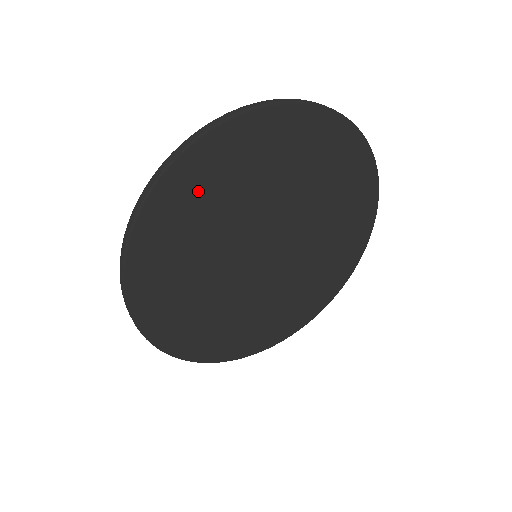
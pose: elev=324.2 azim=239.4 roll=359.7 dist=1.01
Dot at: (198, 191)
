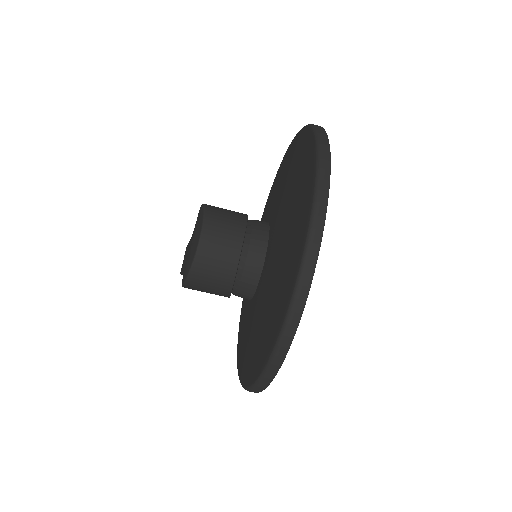
Dot at: occluded
